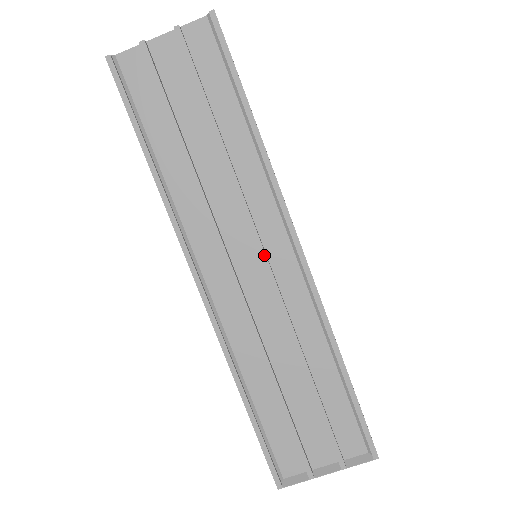
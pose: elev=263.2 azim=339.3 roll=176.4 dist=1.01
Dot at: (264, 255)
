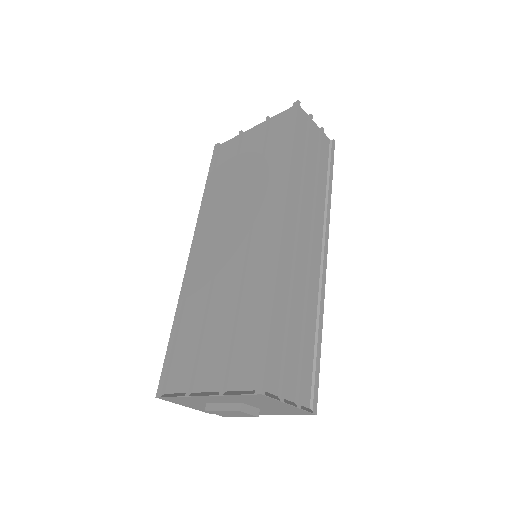
Dot at: (314, 242)
